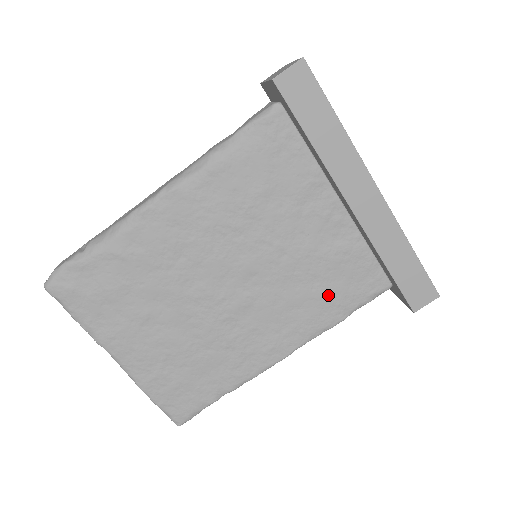
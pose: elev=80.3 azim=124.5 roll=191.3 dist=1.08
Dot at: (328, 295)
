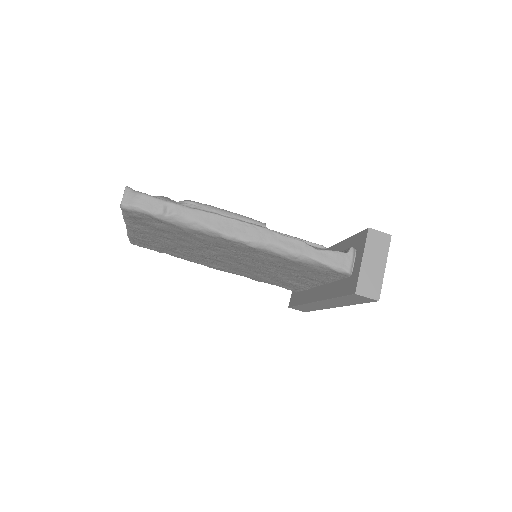
Dot at: (266, 280)
